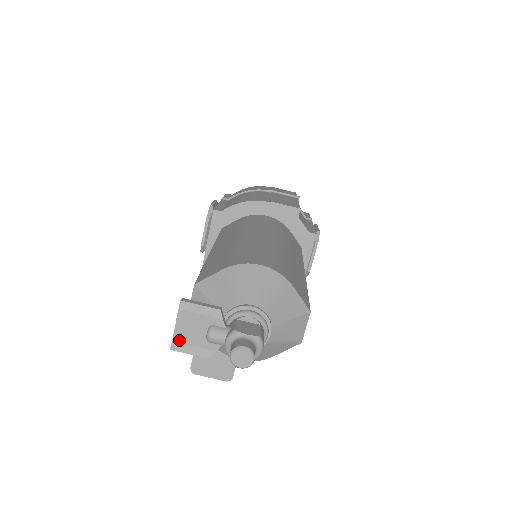
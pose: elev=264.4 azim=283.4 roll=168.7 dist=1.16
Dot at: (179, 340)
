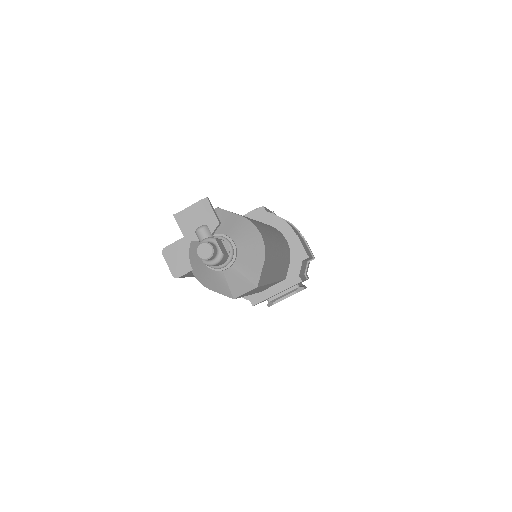
Dot at: (183, 215)
